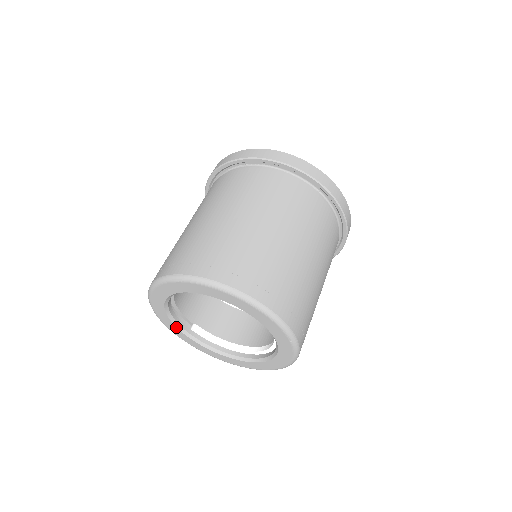
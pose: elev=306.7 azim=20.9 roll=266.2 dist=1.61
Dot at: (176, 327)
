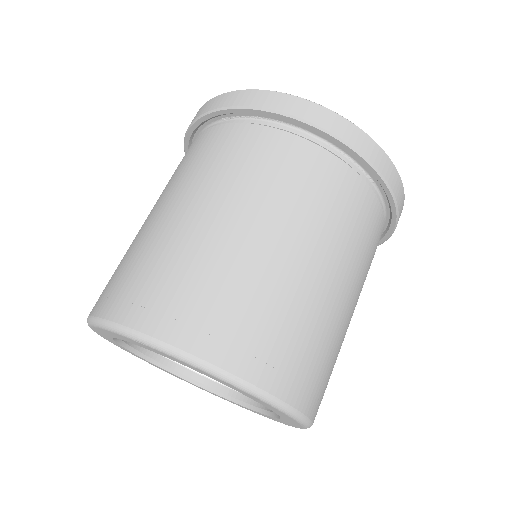
Dot at: (131, 352)
